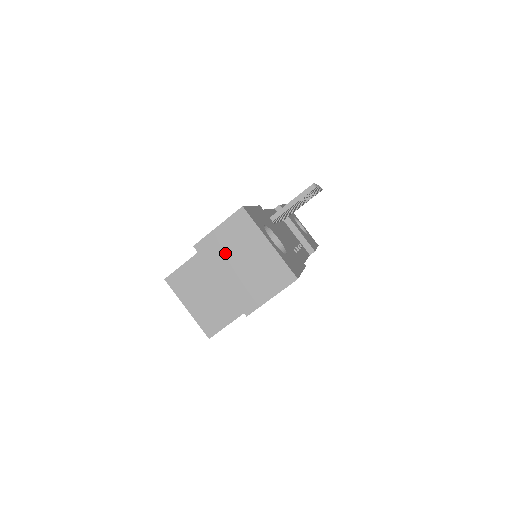
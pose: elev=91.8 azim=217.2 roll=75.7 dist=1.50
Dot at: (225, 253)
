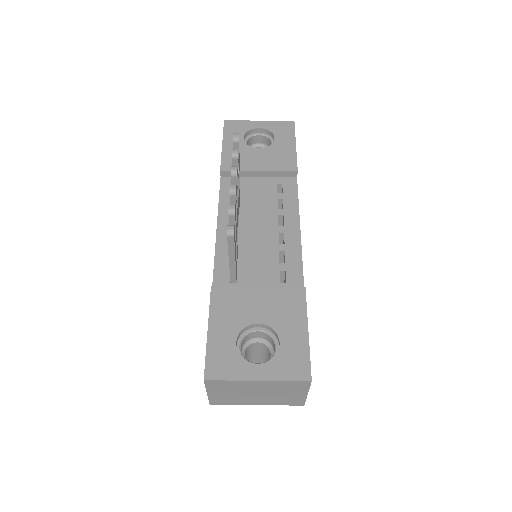
Dot at: (236, 397)
